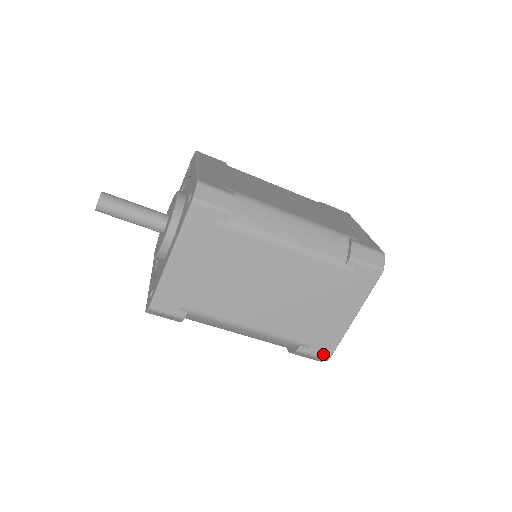
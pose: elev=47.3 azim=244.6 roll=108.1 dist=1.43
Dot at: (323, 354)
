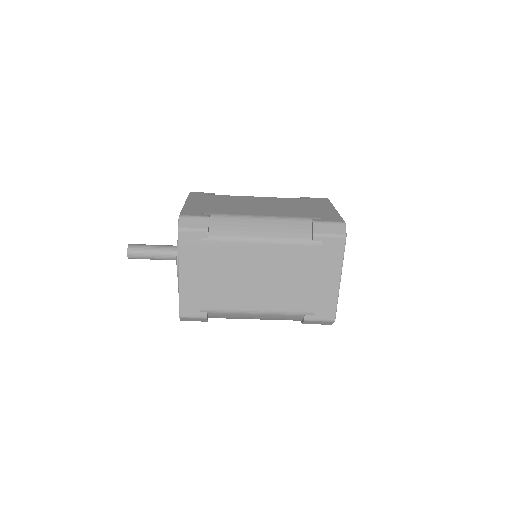
Dot at: (327, 317)
